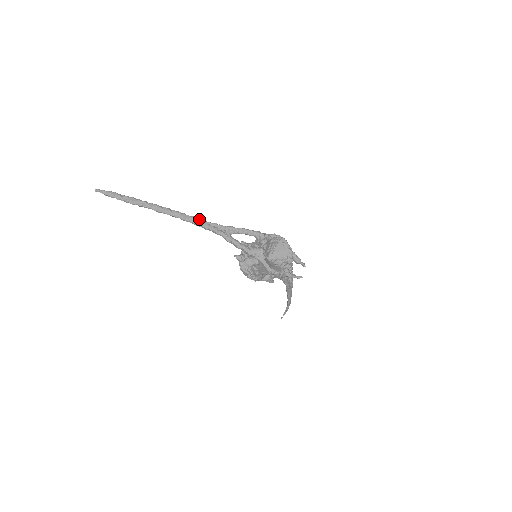
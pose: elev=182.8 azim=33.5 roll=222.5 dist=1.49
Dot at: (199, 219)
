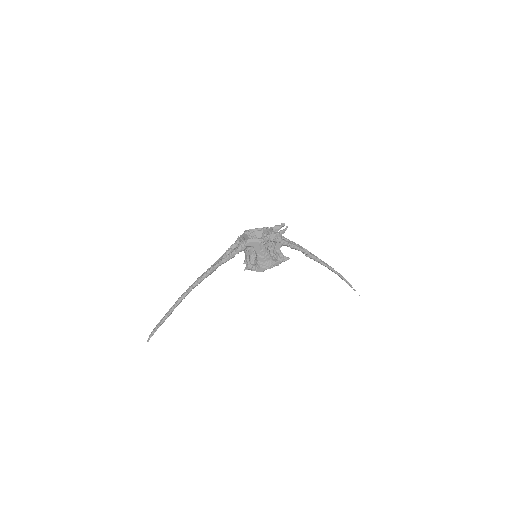
Dot at: (201, 276)
